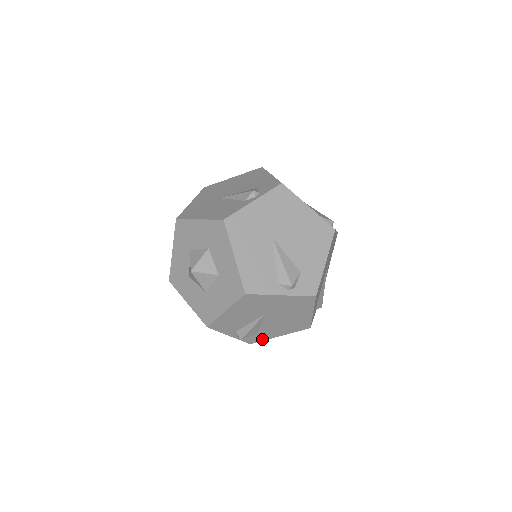
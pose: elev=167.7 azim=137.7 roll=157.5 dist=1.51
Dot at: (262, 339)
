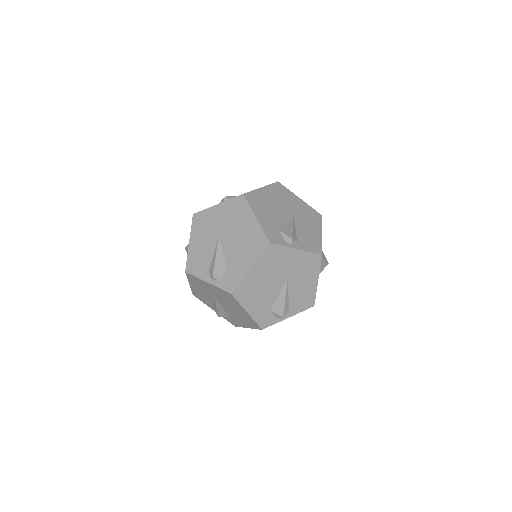
Dot at: occluded
